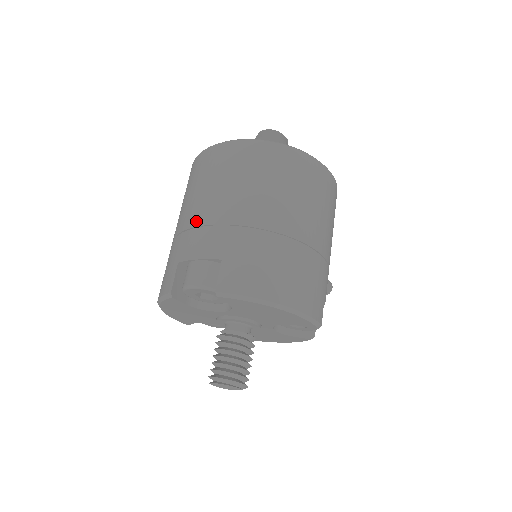
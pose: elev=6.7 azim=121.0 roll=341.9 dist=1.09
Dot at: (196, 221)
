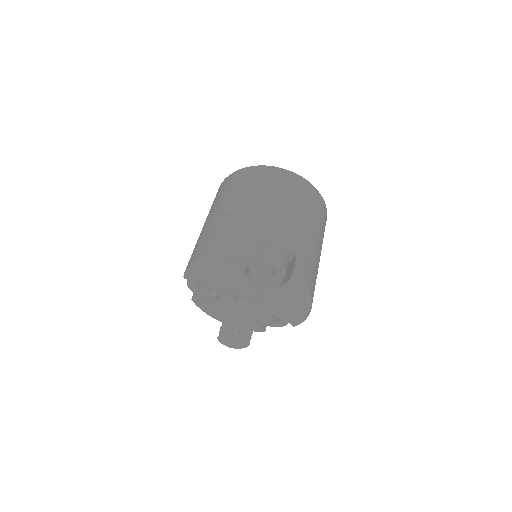
Dot at: (277, 216)
